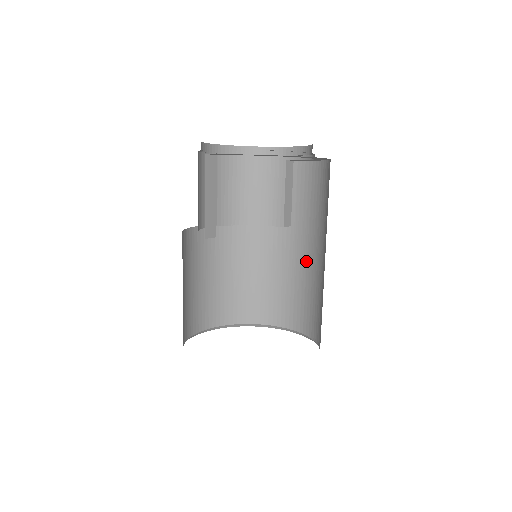
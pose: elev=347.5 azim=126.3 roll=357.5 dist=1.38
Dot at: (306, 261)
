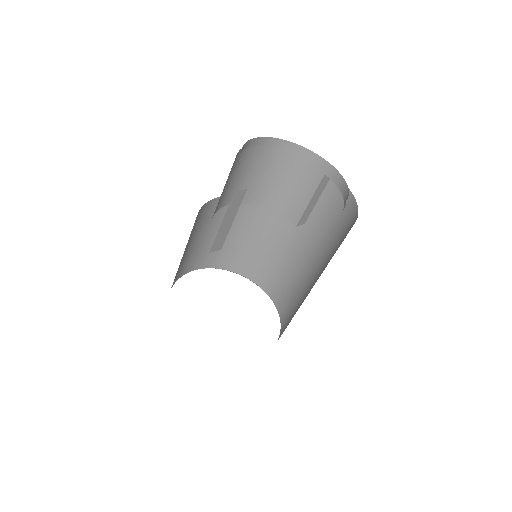
Dot at: (303, 261)
